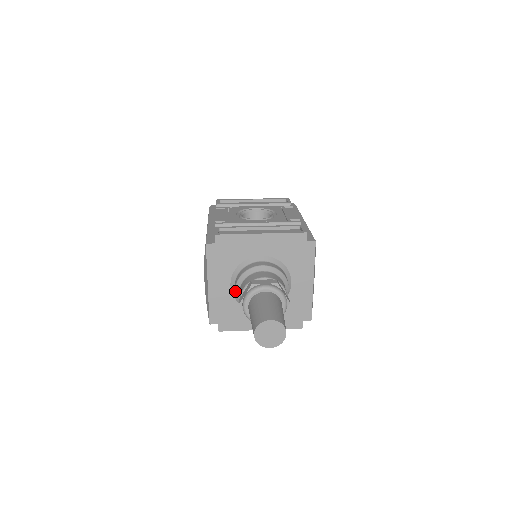
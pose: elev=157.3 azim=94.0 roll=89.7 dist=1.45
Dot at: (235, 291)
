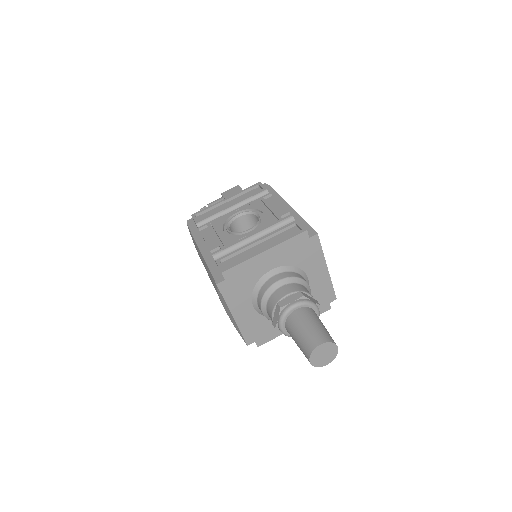
Dot at: (262, 313)
